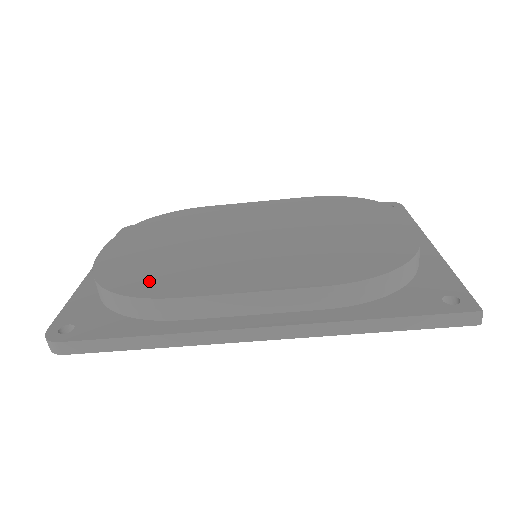
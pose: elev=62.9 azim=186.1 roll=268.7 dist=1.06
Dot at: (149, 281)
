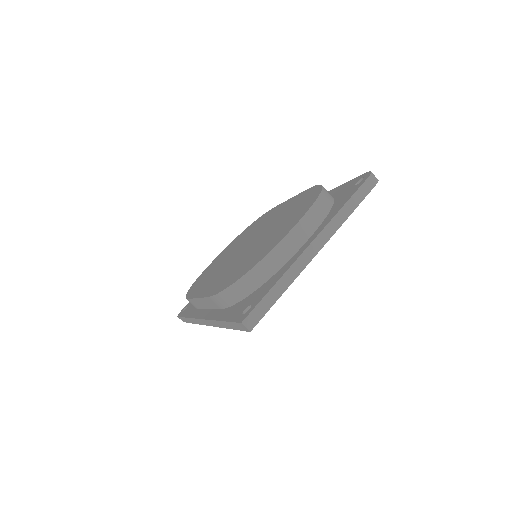
Dot at: (197, 285)
